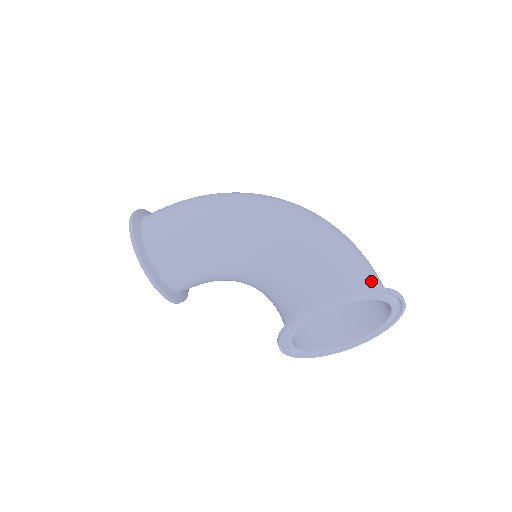
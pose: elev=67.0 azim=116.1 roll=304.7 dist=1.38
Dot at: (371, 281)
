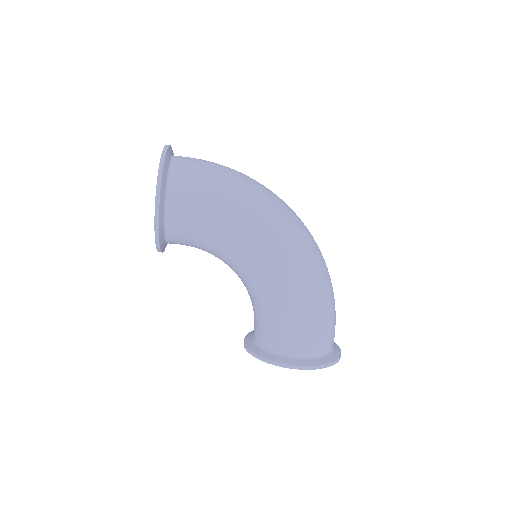
Dot at: (331, 345)
